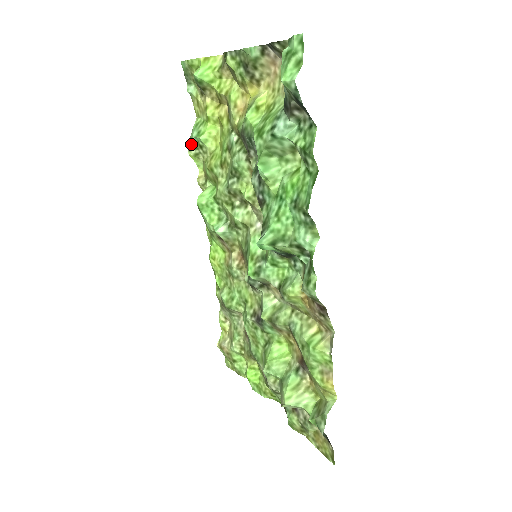
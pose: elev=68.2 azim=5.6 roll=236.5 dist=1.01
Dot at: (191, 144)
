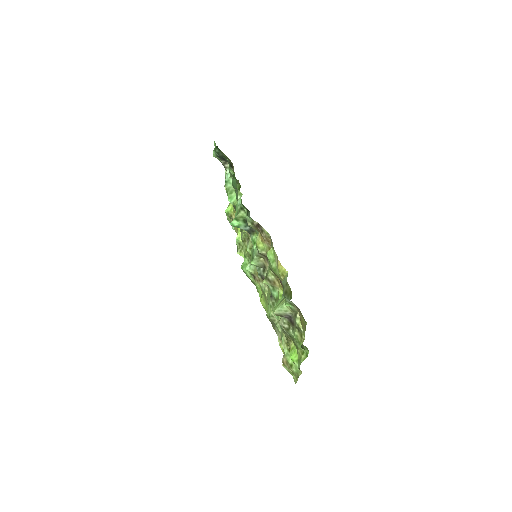
Dot at: (238, 248)
